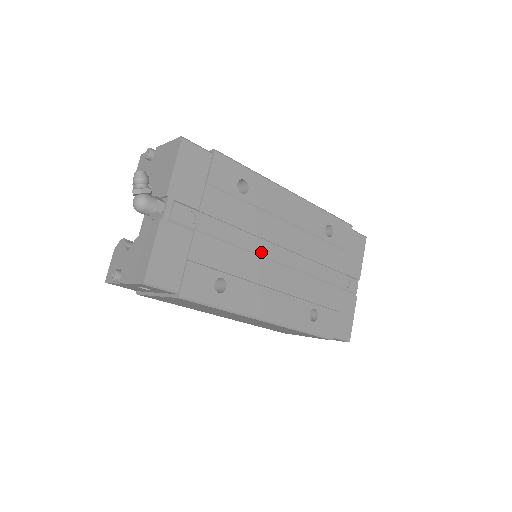
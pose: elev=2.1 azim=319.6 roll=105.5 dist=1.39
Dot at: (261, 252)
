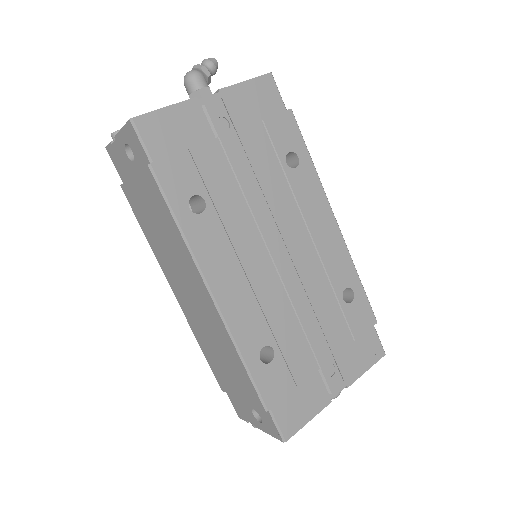
Dot at: (263, 228)
